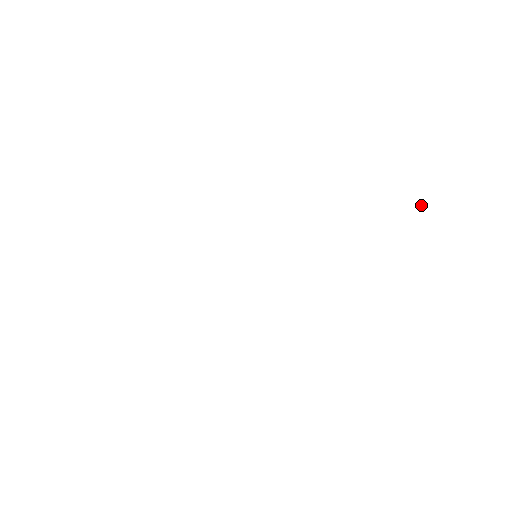
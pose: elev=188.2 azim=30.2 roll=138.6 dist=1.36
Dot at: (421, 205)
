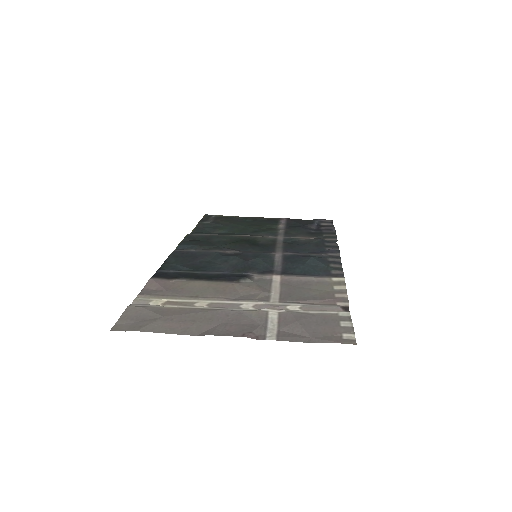
Dot at: occluded
